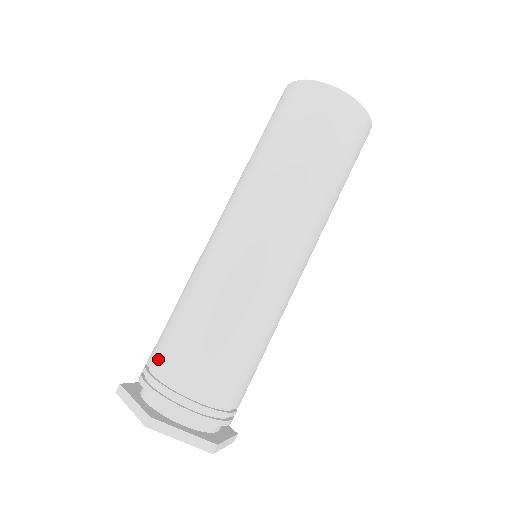
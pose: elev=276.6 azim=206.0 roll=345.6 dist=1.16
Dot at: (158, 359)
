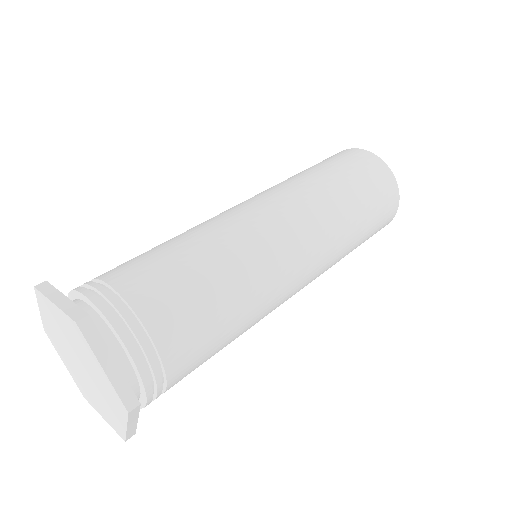
Dot at: occluded
